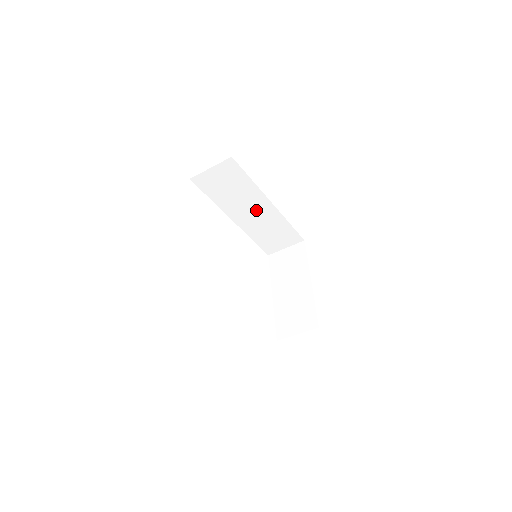
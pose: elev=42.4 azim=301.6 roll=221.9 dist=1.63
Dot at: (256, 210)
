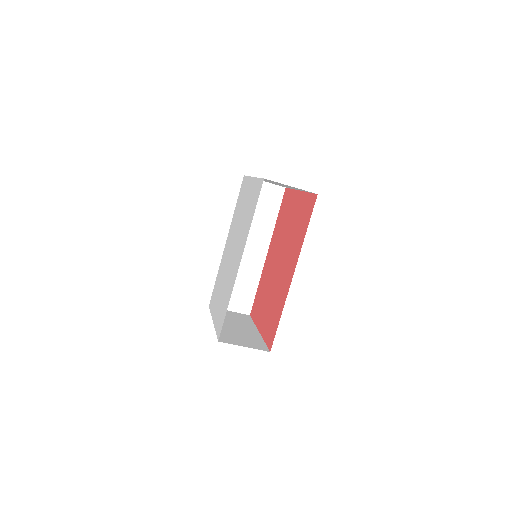
Dot at: (251, 248)
